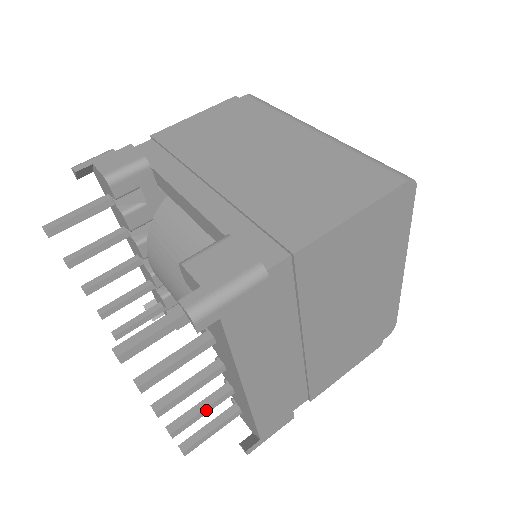
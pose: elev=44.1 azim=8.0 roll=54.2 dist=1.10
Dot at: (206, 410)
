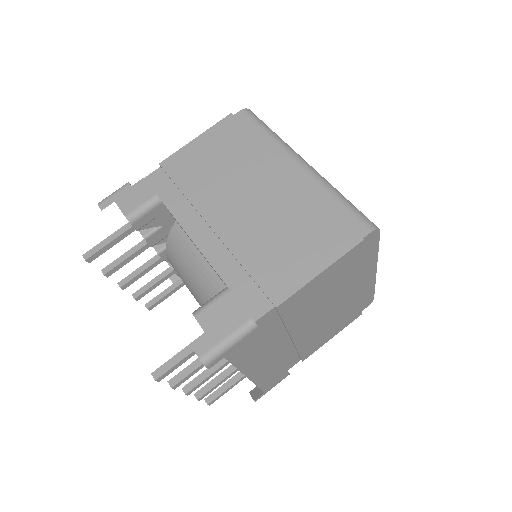
Dot at: (222, 381)
